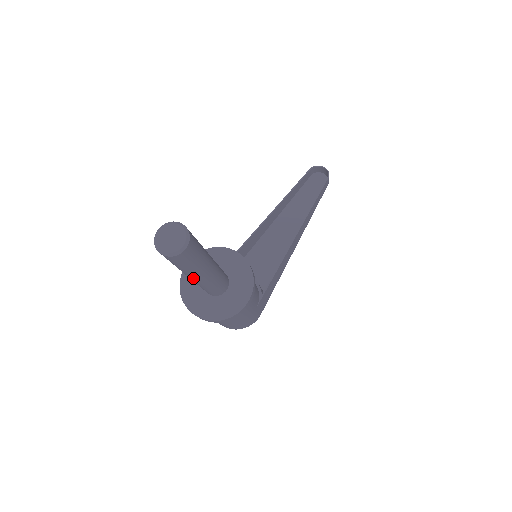
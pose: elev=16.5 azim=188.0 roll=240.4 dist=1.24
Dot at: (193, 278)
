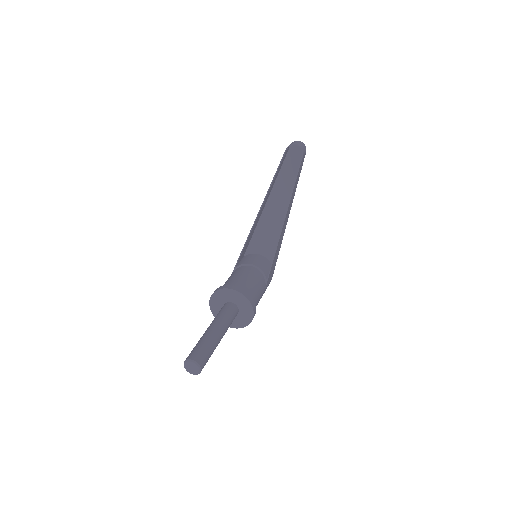
Dot at: occluded
